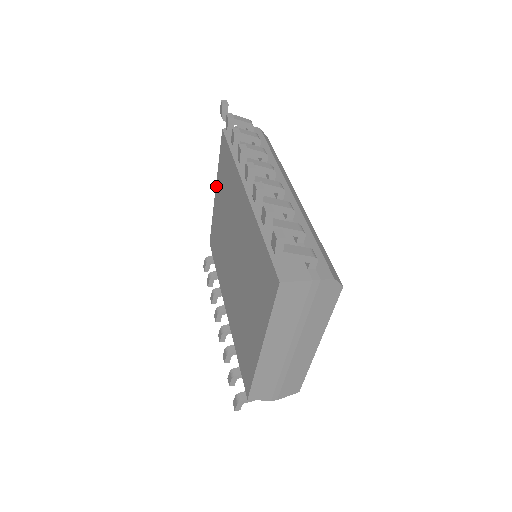
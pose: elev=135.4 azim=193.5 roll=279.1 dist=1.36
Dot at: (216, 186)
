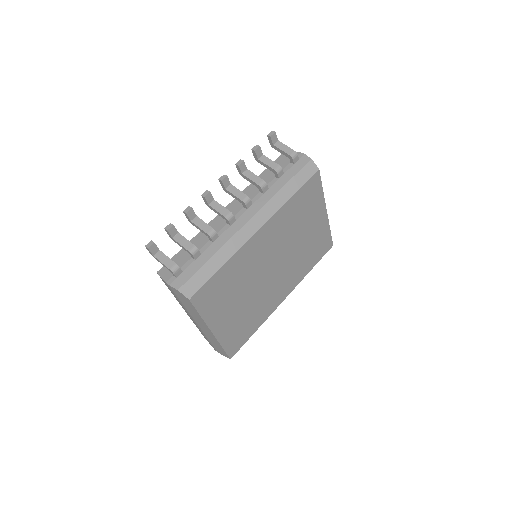
Dot at: occluded
